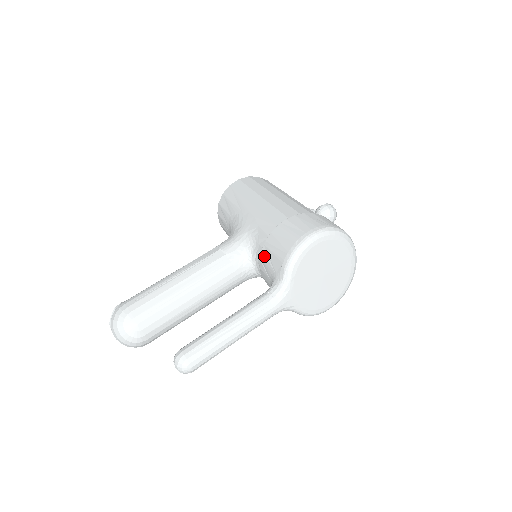
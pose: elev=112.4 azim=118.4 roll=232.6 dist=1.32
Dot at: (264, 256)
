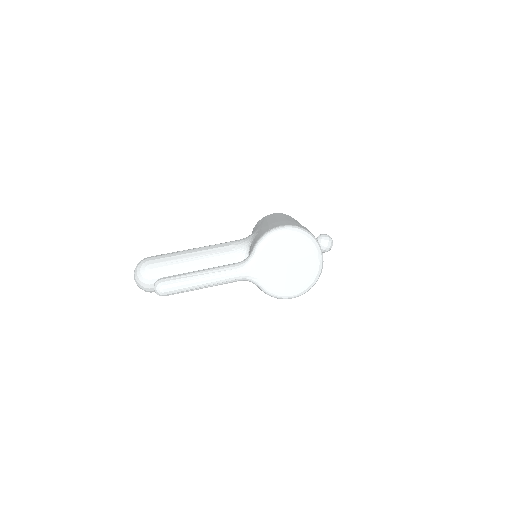
Dot at: occluded
